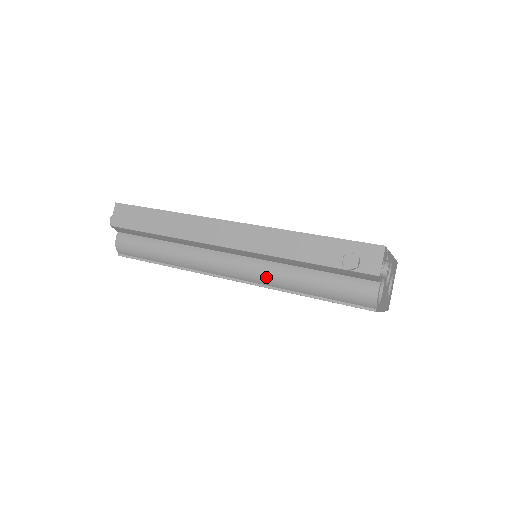
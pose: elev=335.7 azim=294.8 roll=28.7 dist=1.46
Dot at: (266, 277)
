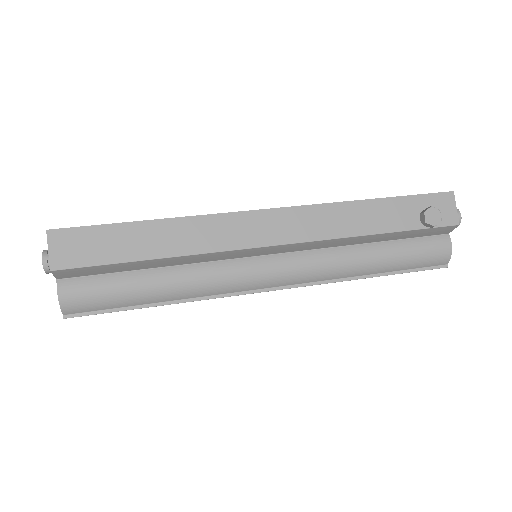
Dot at: (325, 270)
